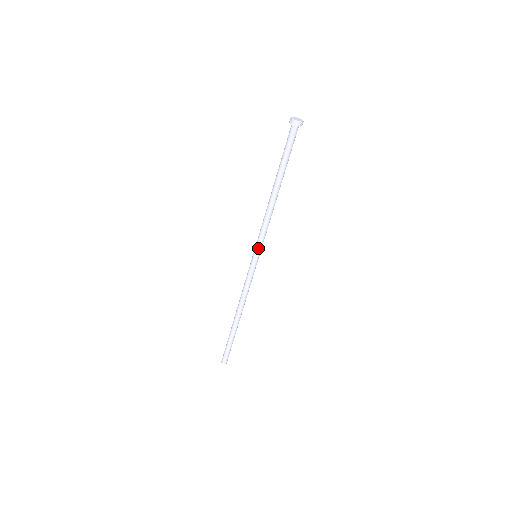
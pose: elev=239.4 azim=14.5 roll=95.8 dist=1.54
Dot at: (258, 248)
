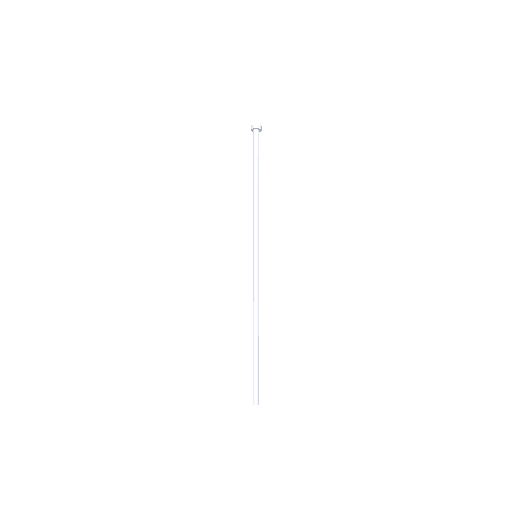
Dot at: (257, 245)
